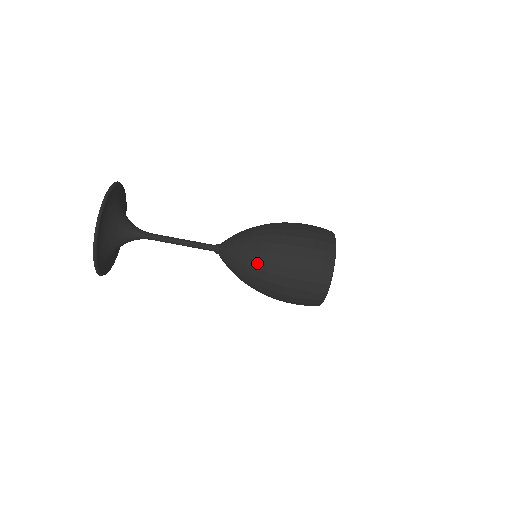
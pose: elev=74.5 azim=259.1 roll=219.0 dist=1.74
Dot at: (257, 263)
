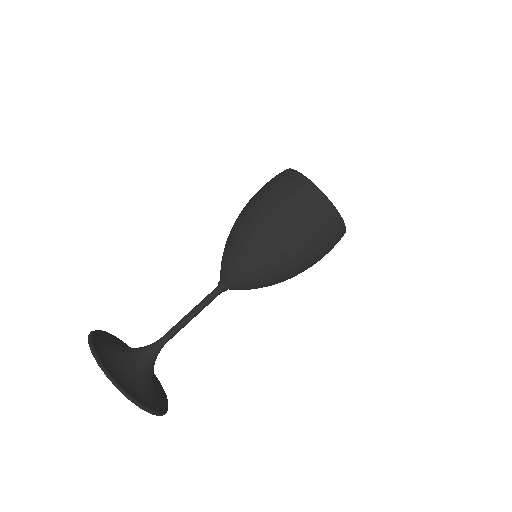
Dot at: (256, 251)
